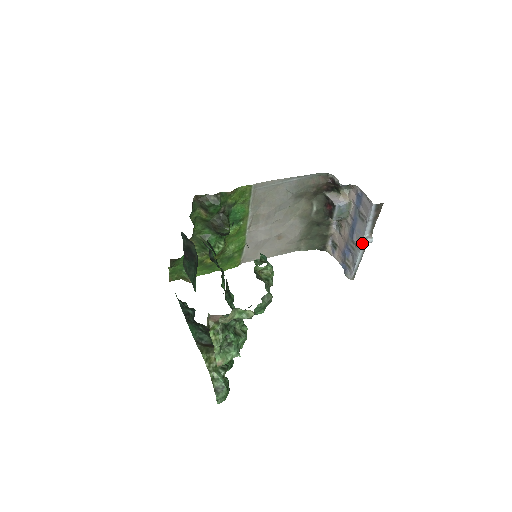
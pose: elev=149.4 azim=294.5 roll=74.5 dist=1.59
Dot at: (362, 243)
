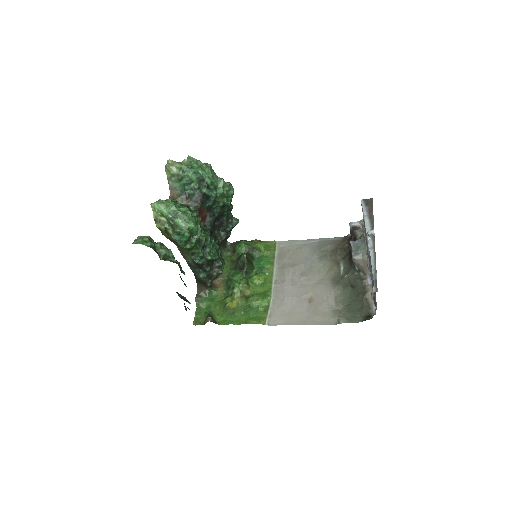
Dot at: (368, 241)
